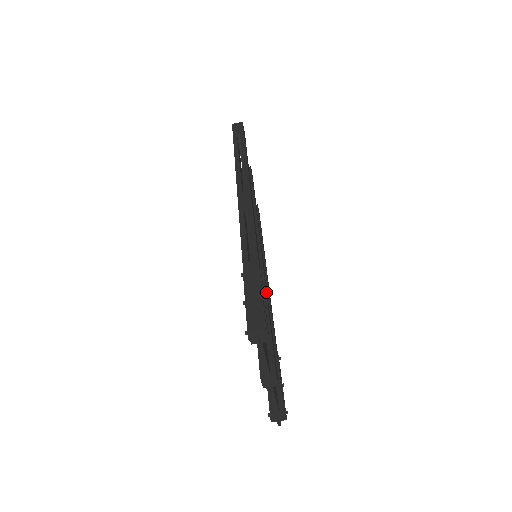
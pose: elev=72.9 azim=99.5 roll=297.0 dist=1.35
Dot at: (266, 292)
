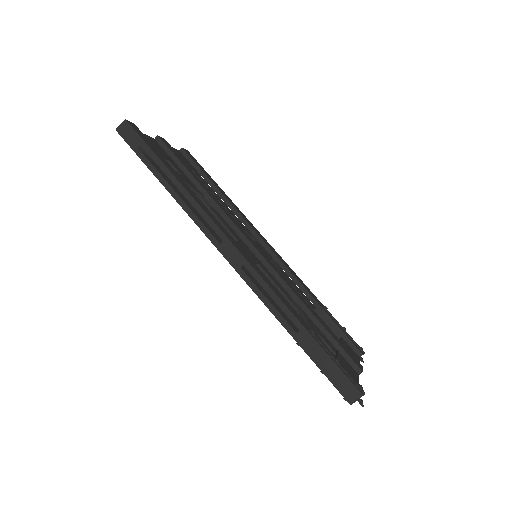
Dot at: (298, 297)
